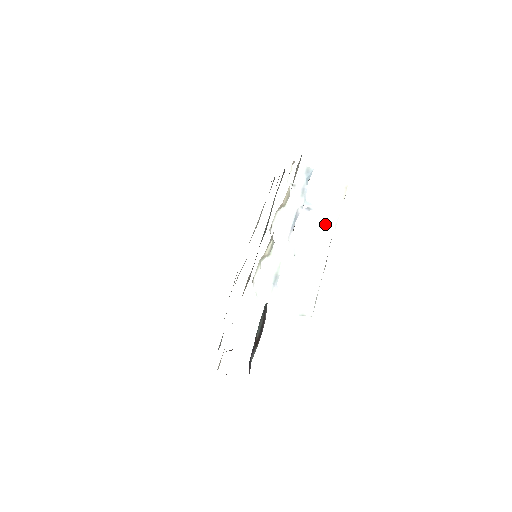
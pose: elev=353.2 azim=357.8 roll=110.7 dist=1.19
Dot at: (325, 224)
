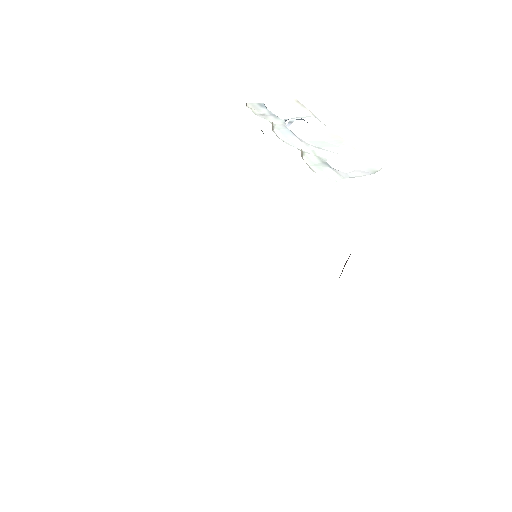
Dot at: (312, 125)
